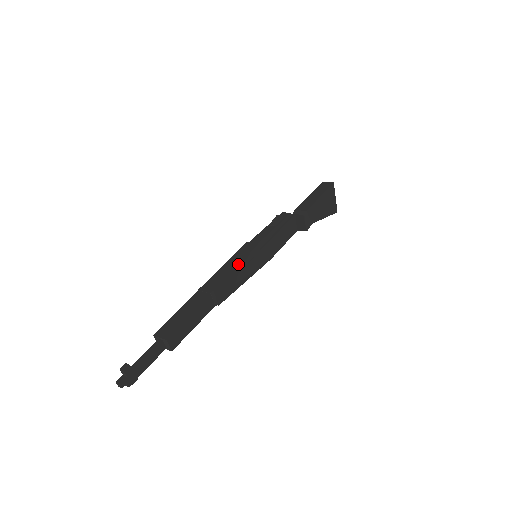
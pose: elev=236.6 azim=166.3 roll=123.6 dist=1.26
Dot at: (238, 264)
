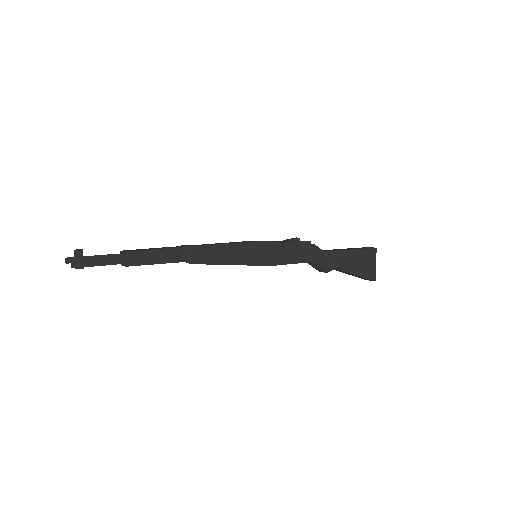
Dot at: (229, 243)
